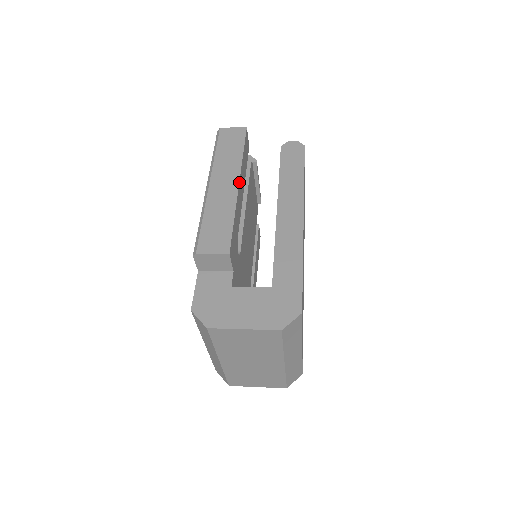
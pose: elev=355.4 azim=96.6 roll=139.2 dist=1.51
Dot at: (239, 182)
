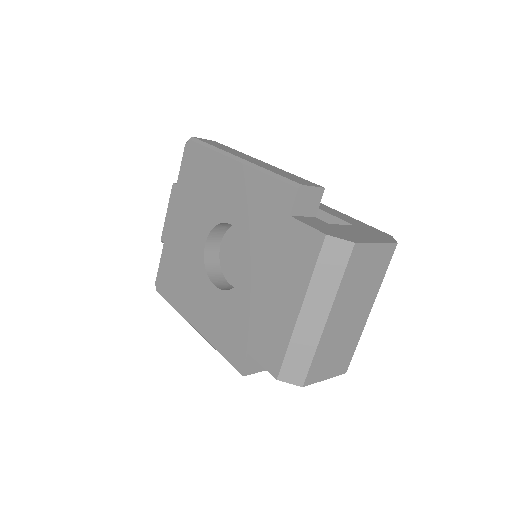
Dot at: (261, 161)
